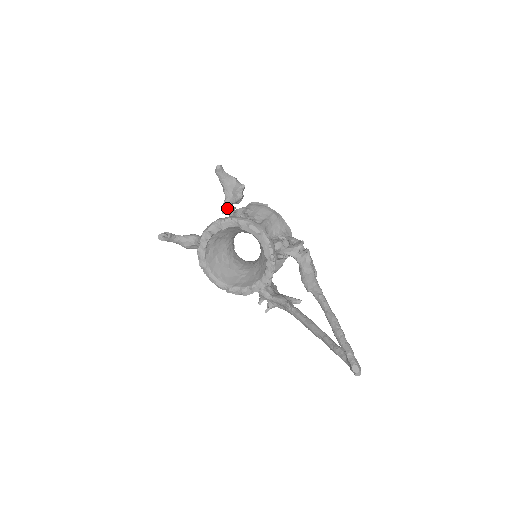
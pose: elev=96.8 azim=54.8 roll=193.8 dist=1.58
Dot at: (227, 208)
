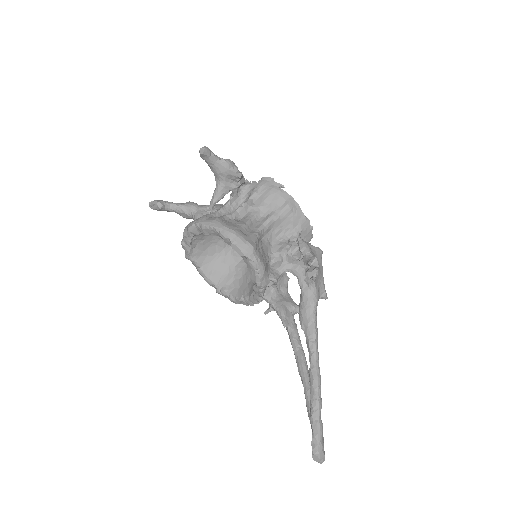
Dot at: (216, 202)
